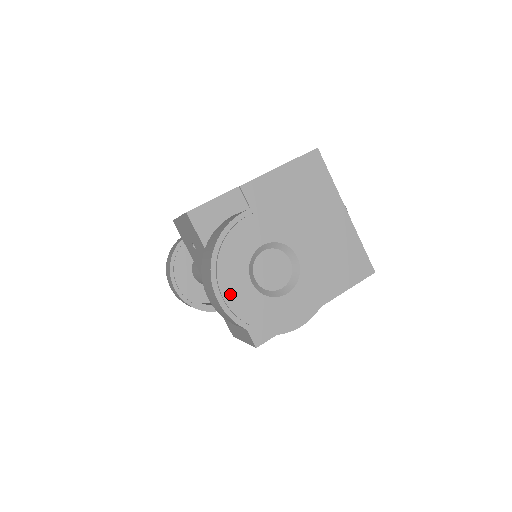
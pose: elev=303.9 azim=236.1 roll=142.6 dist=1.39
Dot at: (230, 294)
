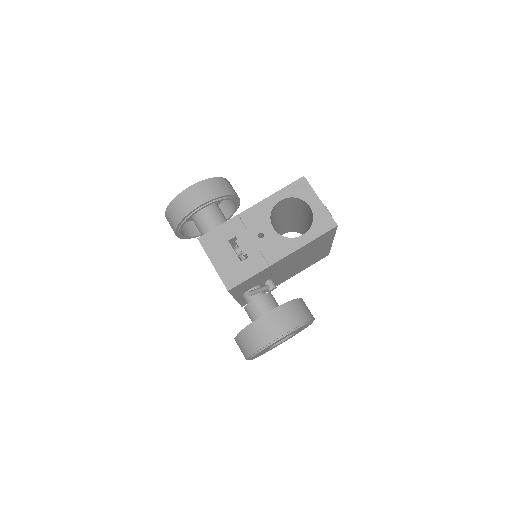
Dot at: occluded
